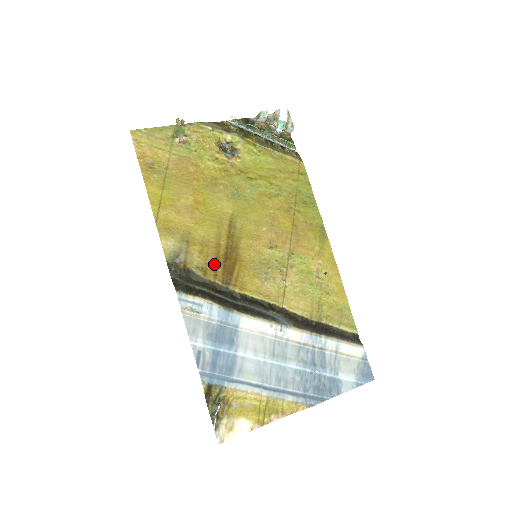
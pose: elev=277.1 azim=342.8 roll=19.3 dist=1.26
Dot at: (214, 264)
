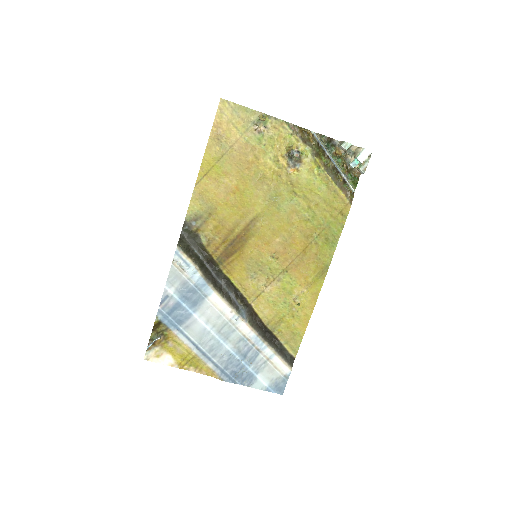
Dot at: (220, 242)
